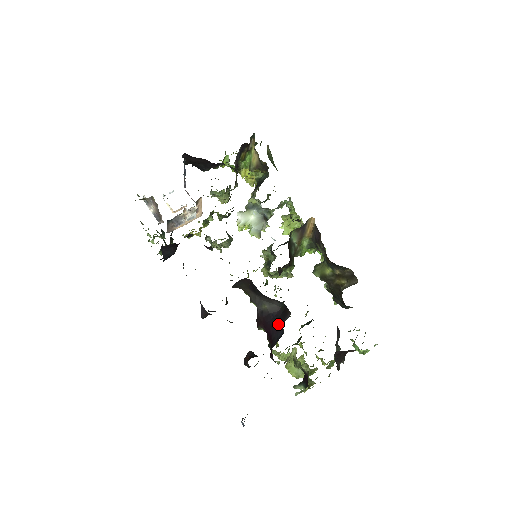
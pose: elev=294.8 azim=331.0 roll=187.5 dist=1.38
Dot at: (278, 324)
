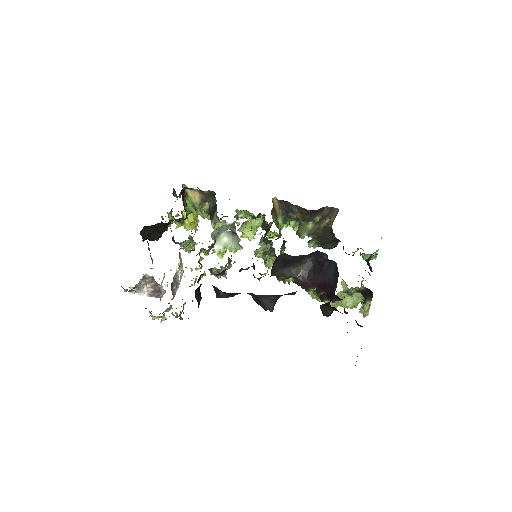
Dot at: (323, 269)
